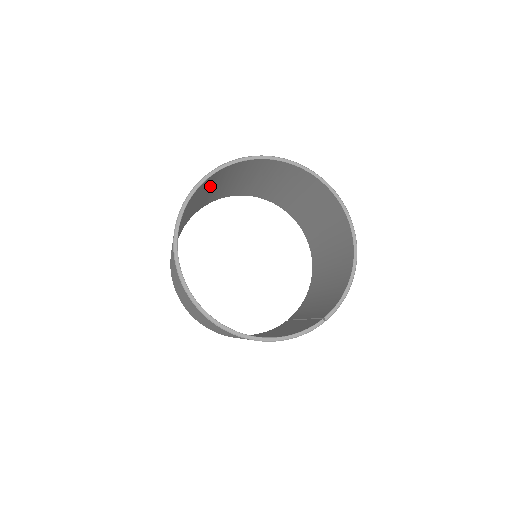
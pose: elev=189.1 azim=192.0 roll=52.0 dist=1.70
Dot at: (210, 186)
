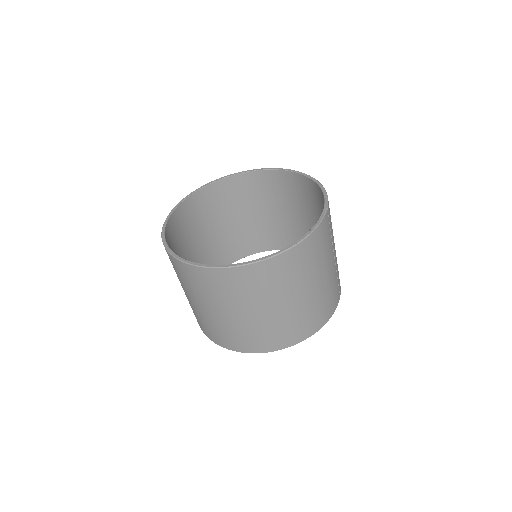
Dot at: (183, 243)
